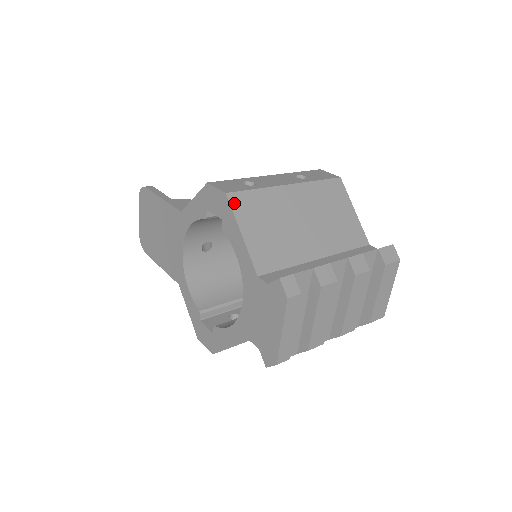
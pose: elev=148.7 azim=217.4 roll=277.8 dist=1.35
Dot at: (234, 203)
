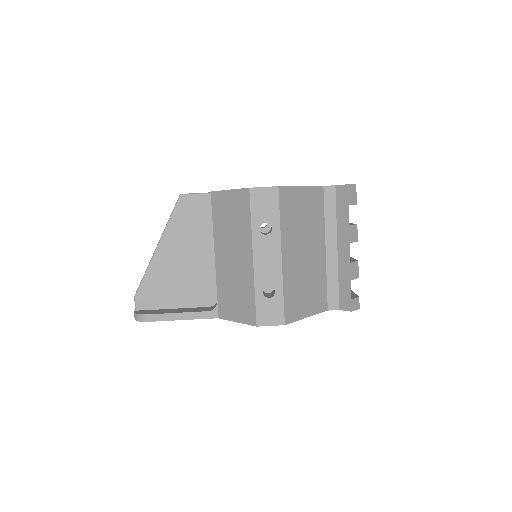
Dot at: (291, 319)
